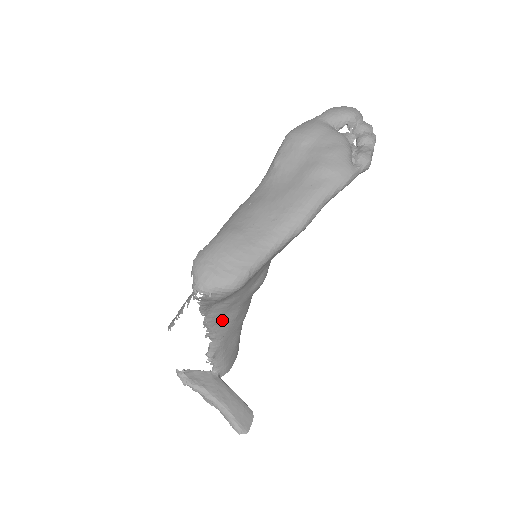
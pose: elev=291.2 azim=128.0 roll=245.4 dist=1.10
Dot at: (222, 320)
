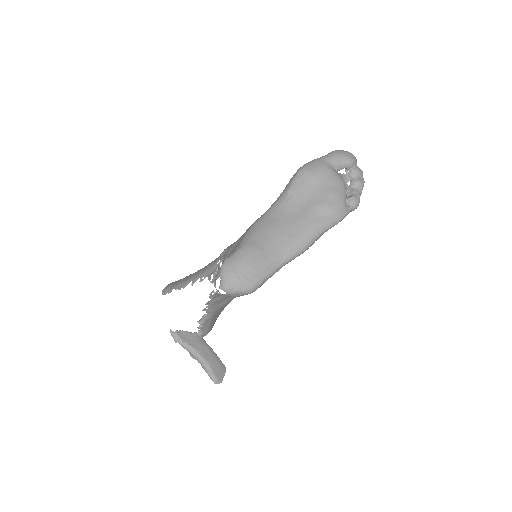
Dot at: (222, 301)
